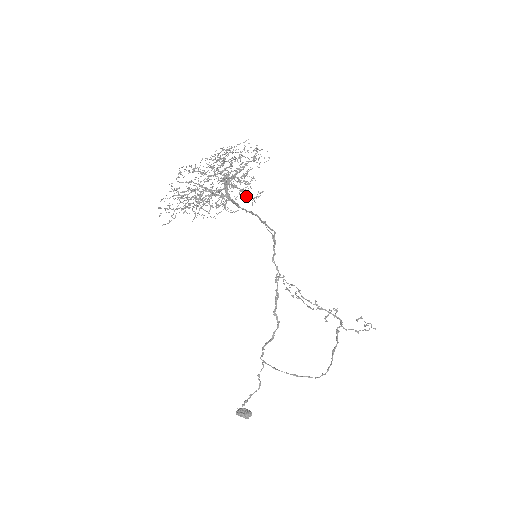
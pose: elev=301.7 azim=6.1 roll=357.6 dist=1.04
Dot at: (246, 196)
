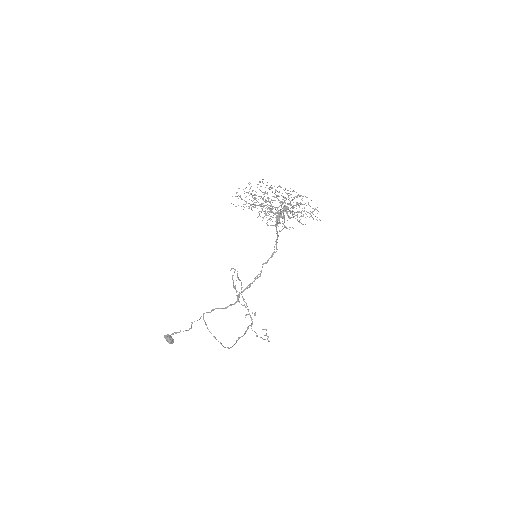
Dot at: (283, 223)
